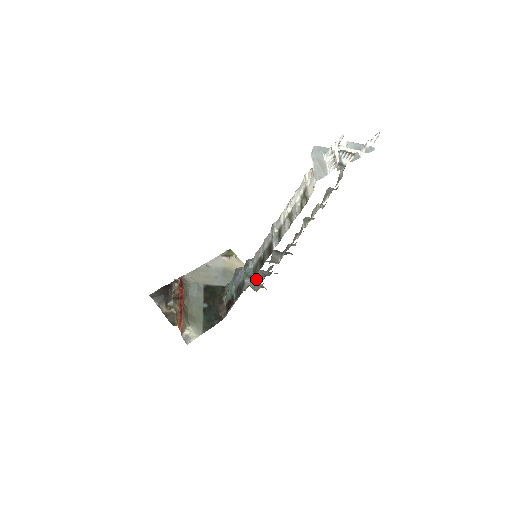
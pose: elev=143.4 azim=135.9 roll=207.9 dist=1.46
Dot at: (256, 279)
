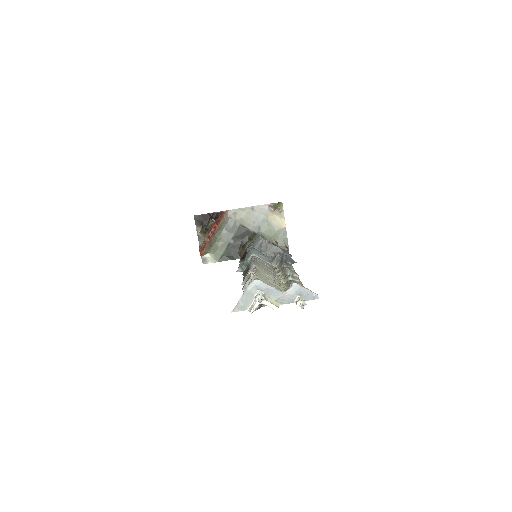
Dot at: (269, 253)
